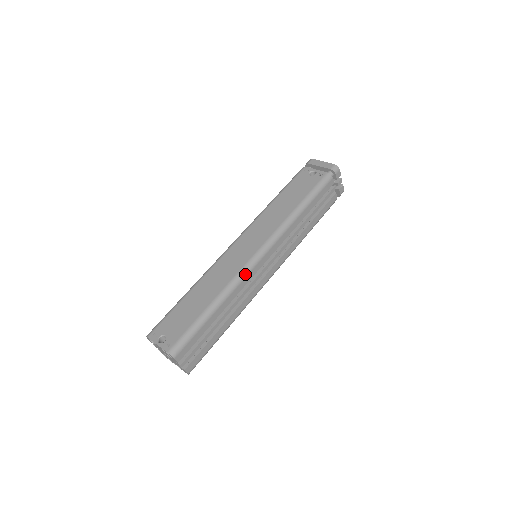
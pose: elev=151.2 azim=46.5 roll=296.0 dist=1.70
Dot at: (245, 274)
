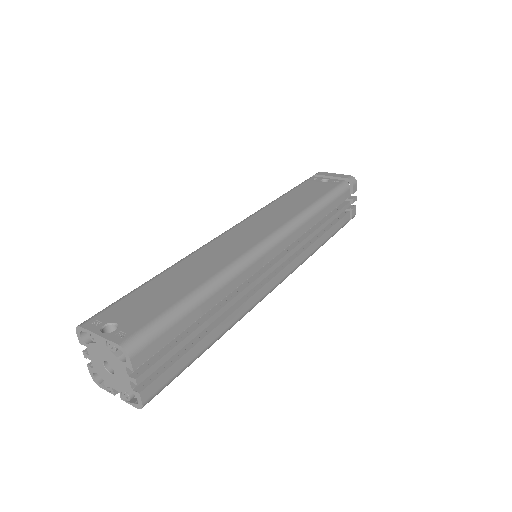
Dot at: (251, 259)
